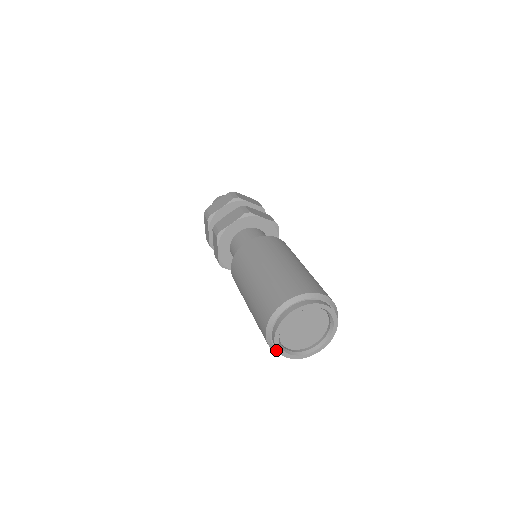
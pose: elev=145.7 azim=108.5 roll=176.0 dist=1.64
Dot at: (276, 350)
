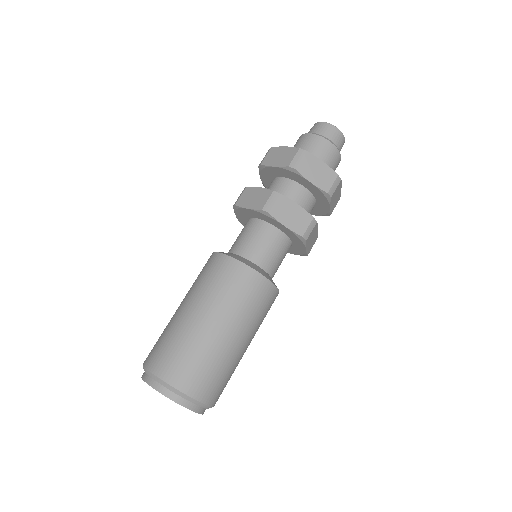
Dot at: occluded
